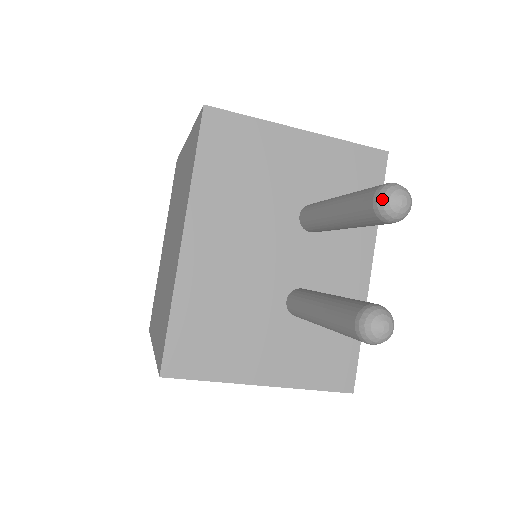
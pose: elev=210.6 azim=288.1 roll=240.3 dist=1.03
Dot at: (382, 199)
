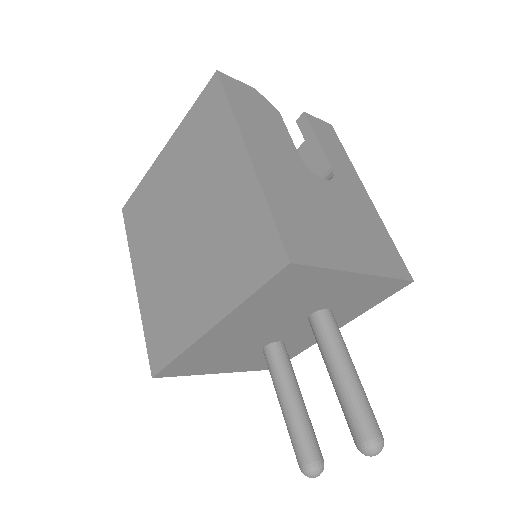
Dot at: (365, 452)
